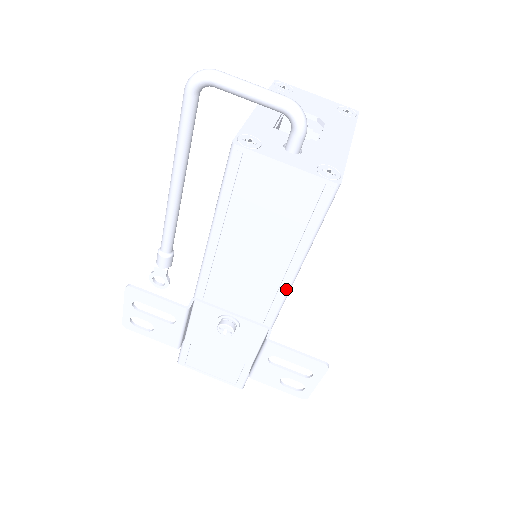
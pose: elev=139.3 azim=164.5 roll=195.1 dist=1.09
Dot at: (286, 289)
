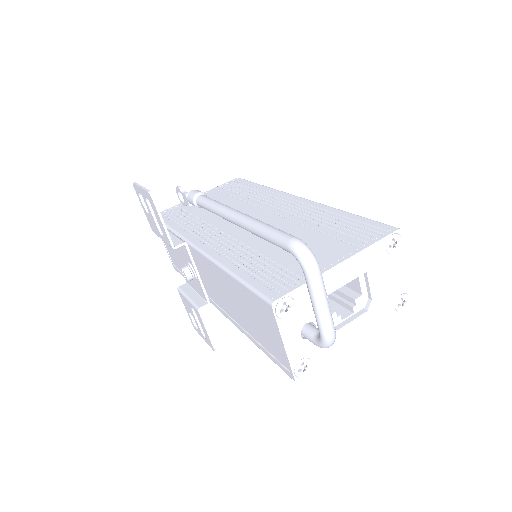
Dot at: (232, 322)
